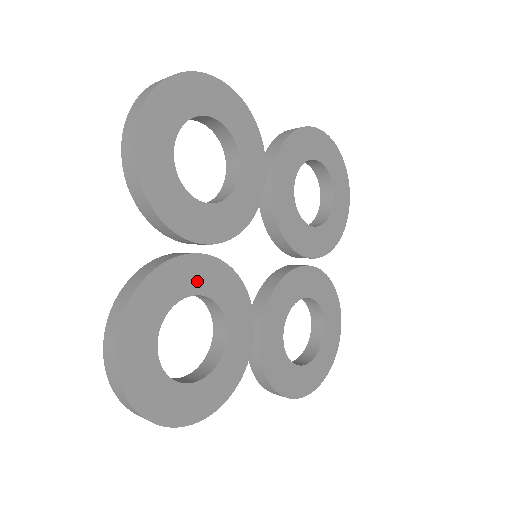
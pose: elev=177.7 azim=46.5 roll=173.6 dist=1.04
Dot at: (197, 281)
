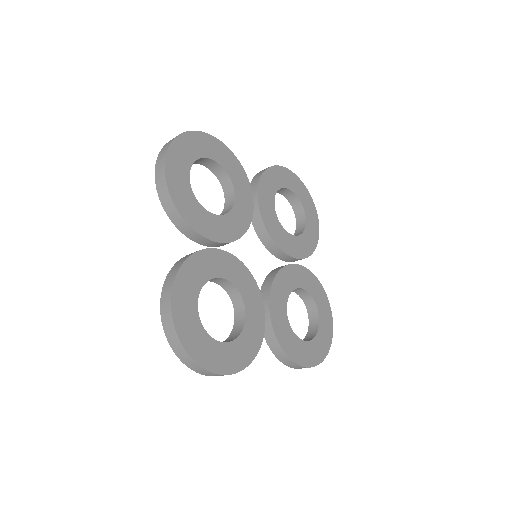
Dot at: (218, 268)
